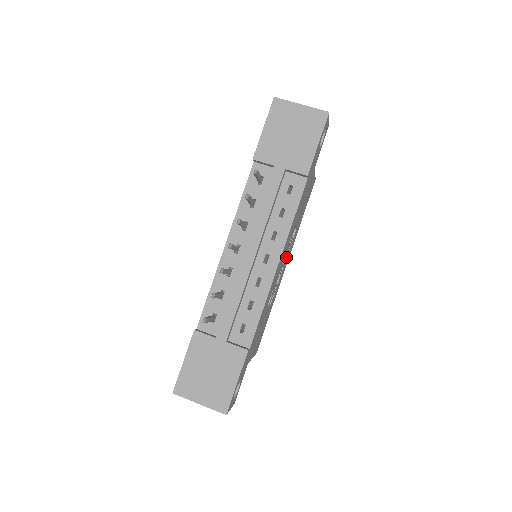
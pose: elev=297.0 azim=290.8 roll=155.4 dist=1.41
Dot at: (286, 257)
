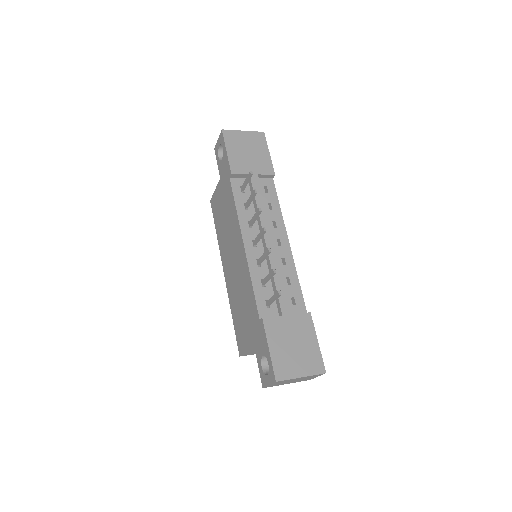
Dot at: occluded
